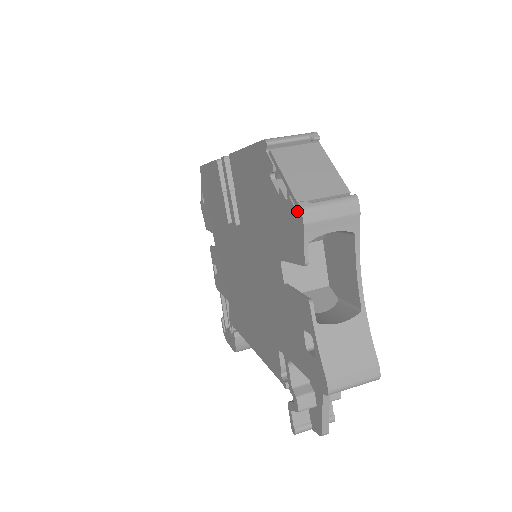
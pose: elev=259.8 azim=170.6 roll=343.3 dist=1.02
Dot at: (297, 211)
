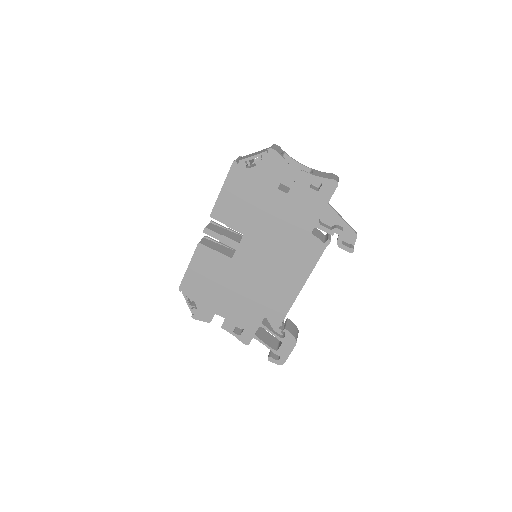
Dot at: (270, 152)
